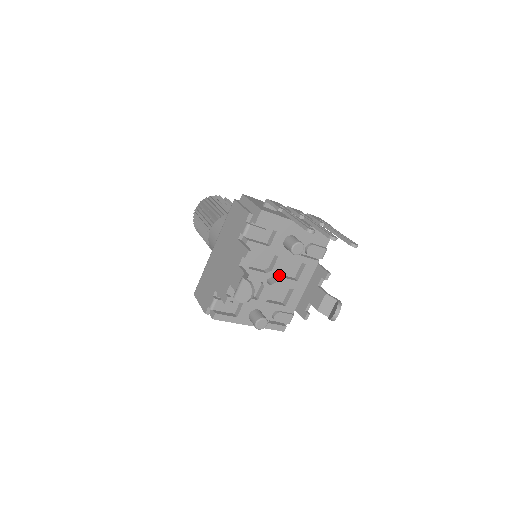
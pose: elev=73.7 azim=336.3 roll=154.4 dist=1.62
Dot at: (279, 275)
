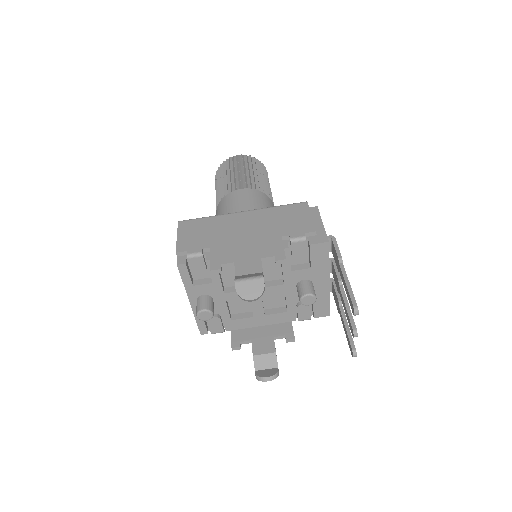
Dot at: (263, 296)
